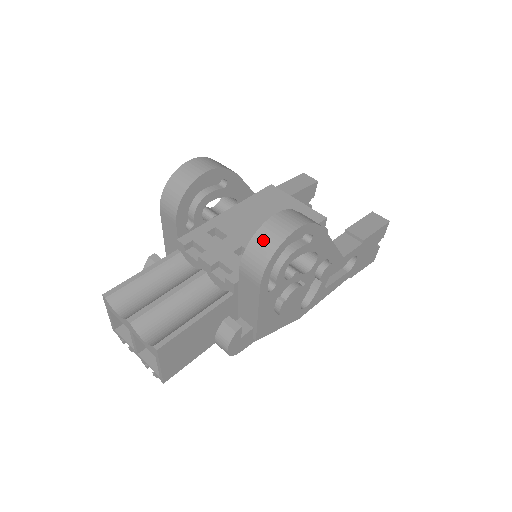
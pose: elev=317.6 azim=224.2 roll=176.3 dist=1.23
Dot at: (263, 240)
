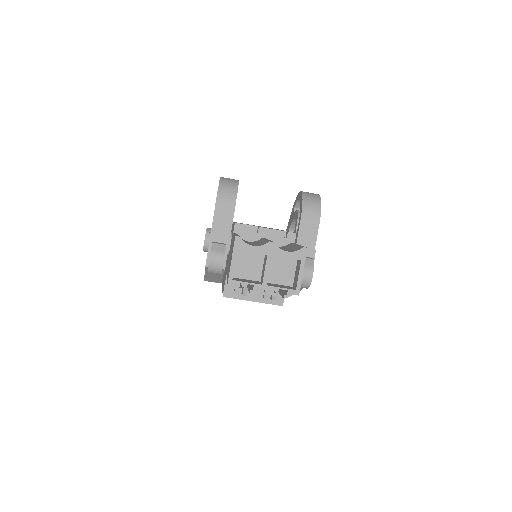
Dot at: (310, 197)
